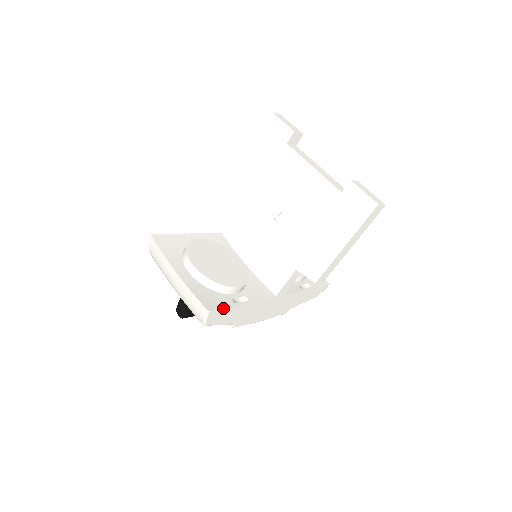
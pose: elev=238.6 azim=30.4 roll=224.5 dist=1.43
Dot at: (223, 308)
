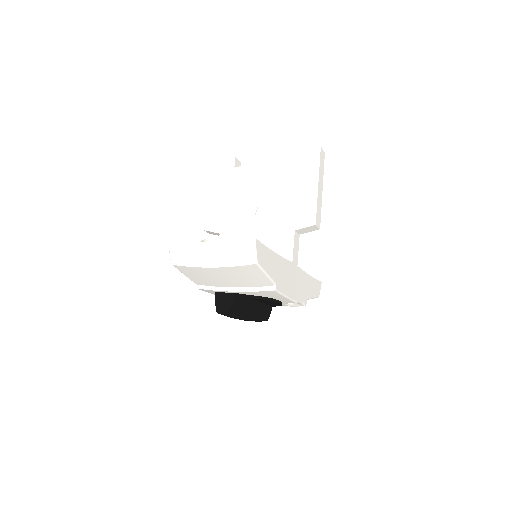
Dot at: (263, 244)
